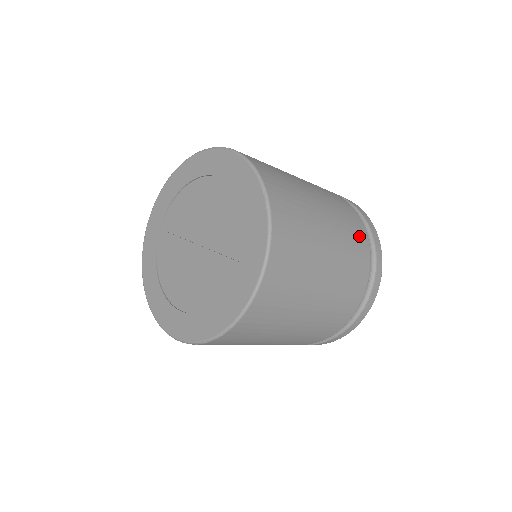
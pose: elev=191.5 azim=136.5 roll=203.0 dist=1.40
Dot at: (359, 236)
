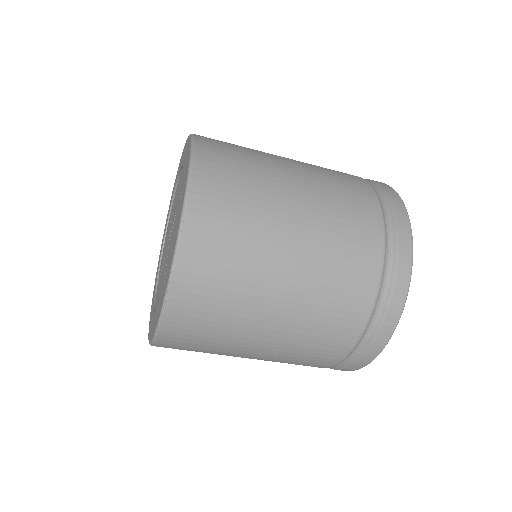
Dot at: occluded
